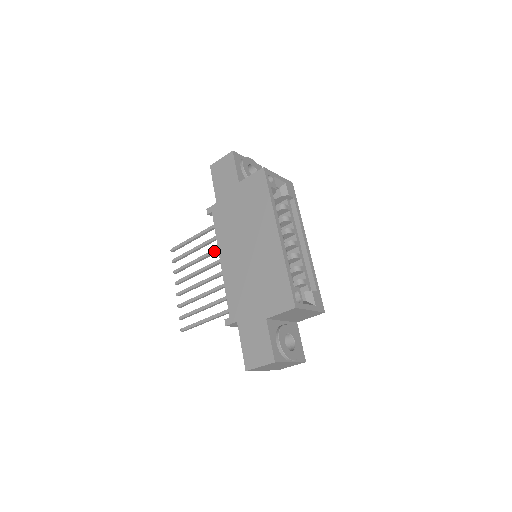
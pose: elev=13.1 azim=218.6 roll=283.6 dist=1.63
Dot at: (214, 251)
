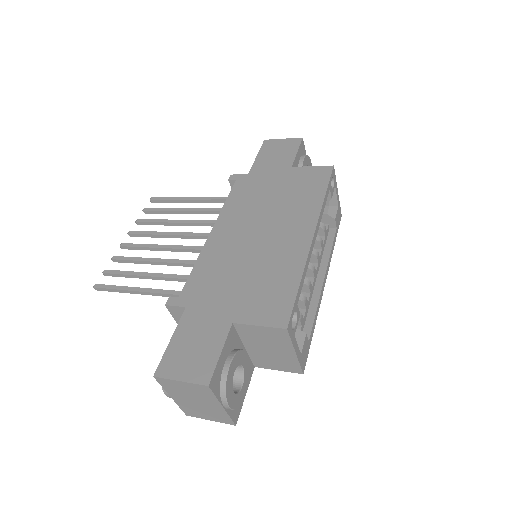
Dot at: (207, 222)
